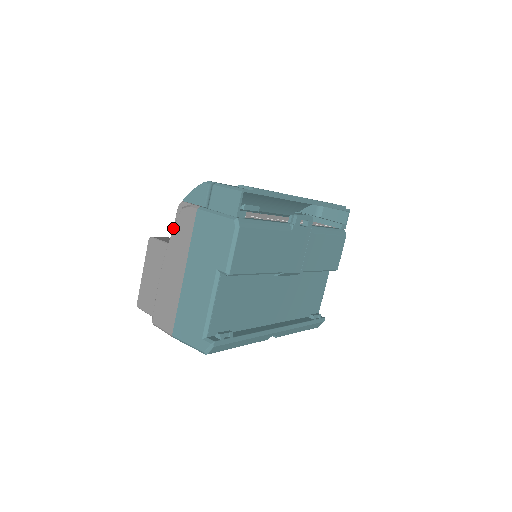
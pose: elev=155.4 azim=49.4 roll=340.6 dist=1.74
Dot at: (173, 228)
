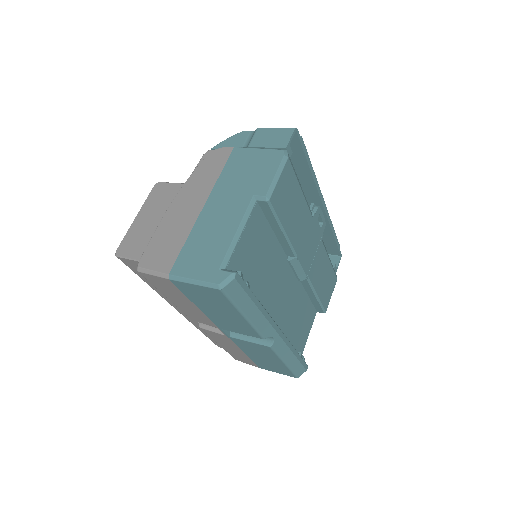
Dot at: (196, 168)
